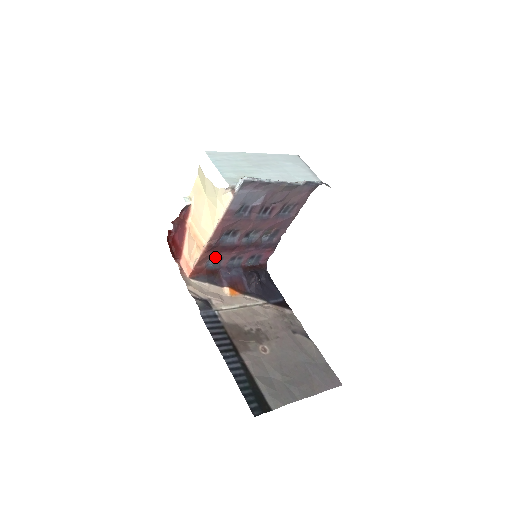
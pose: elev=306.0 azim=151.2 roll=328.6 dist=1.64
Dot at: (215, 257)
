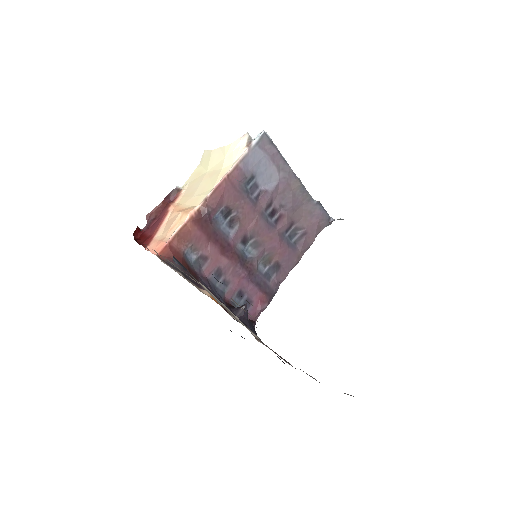
Dot at: (198, 250)
